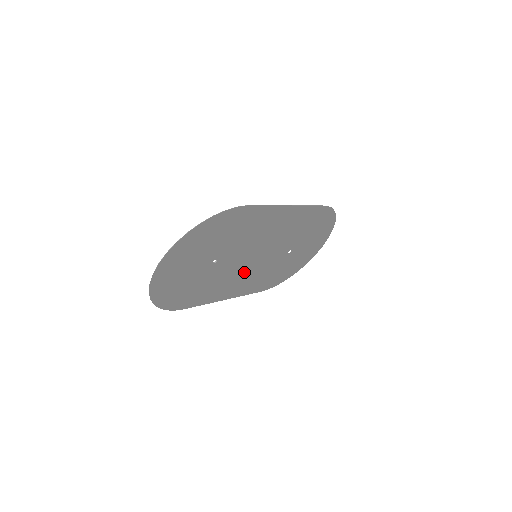
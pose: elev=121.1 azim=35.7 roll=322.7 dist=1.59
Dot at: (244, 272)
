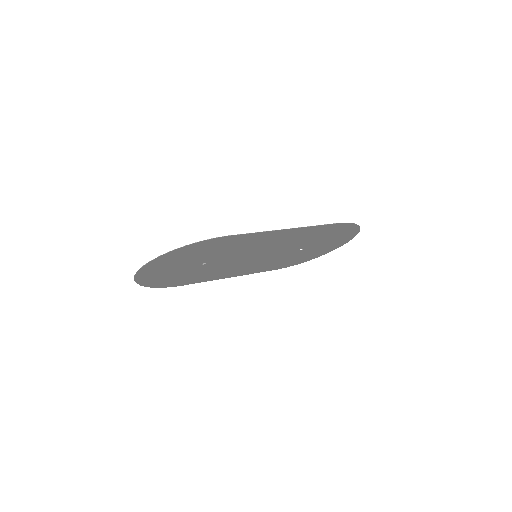
Dot at: (246, 264)
